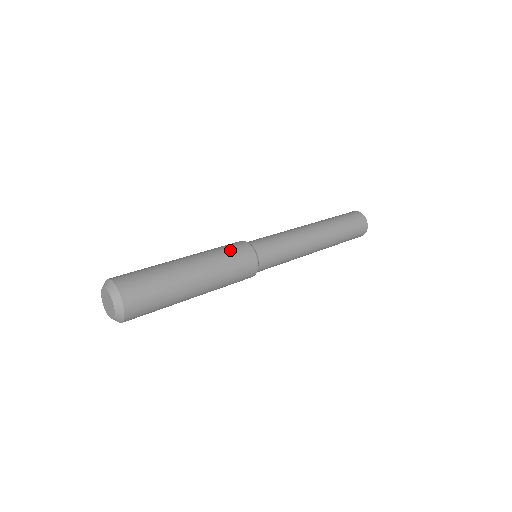
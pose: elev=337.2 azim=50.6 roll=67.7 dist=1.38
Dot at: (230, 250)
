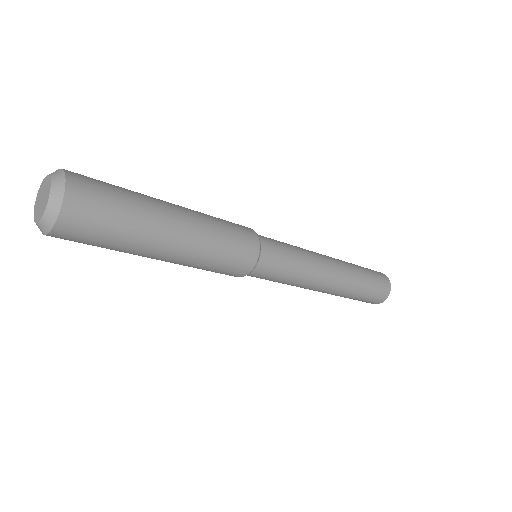
Dot at: occluded
